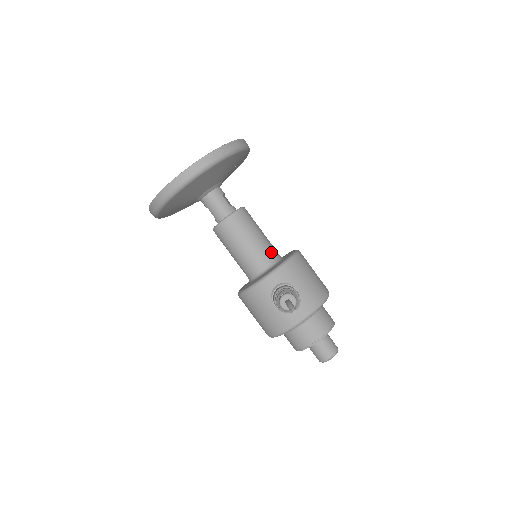
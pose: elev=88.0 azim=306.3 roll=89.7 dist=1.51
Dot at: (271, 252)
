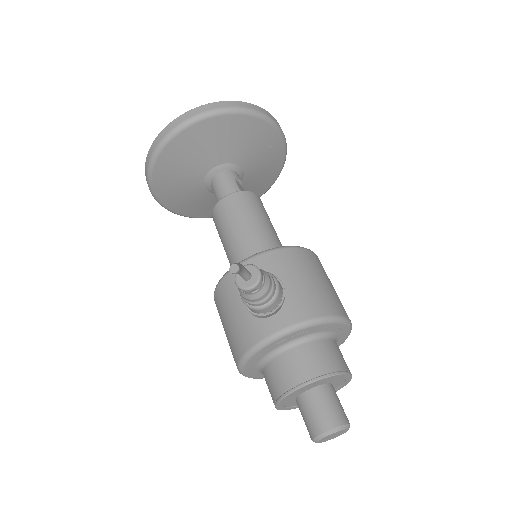
Dot at: (272, 246)
